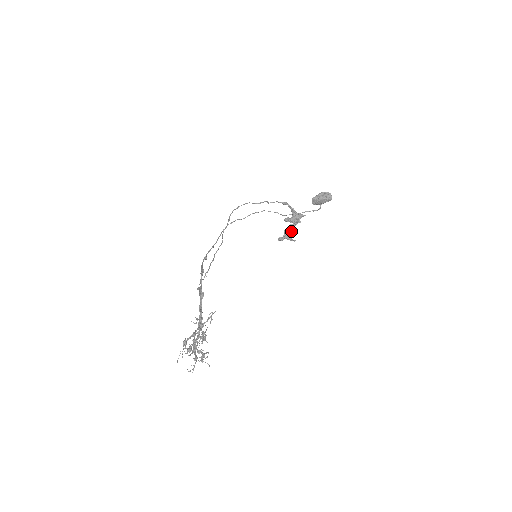
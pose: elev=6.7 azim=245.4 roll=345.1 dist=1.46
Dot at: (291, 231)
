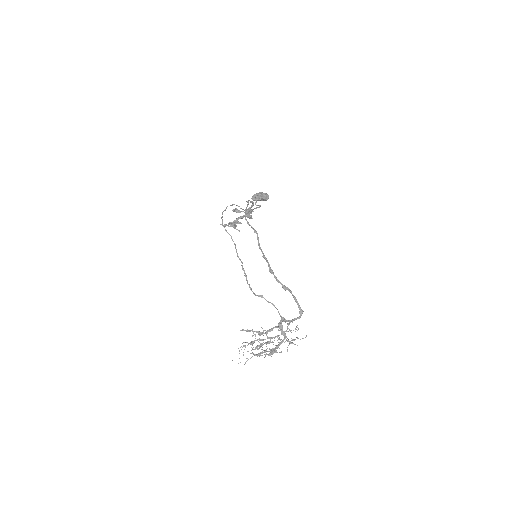
Dot at: (240, 222)
